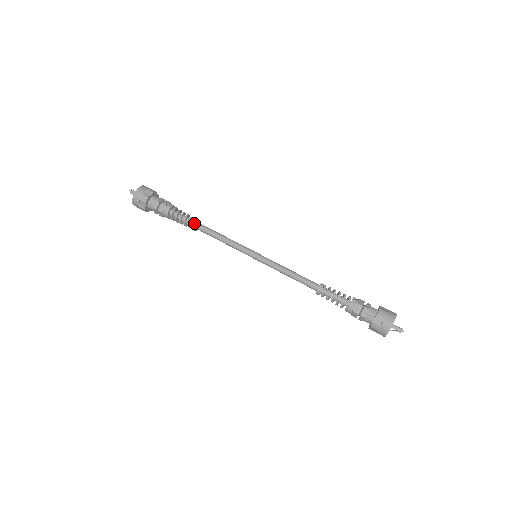
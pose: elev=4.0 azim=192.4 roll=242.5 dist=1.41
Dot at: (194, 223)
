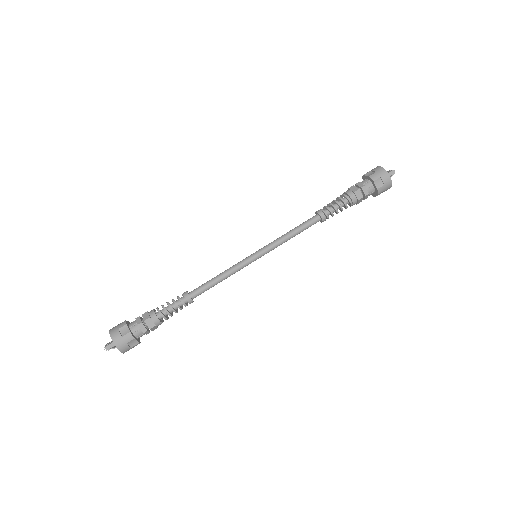
Dot at: (187, 298)
